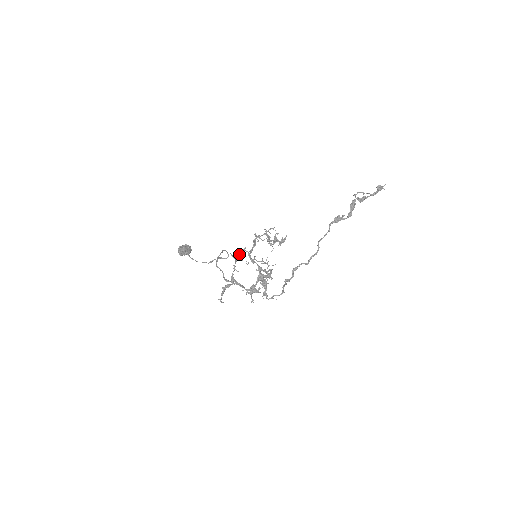
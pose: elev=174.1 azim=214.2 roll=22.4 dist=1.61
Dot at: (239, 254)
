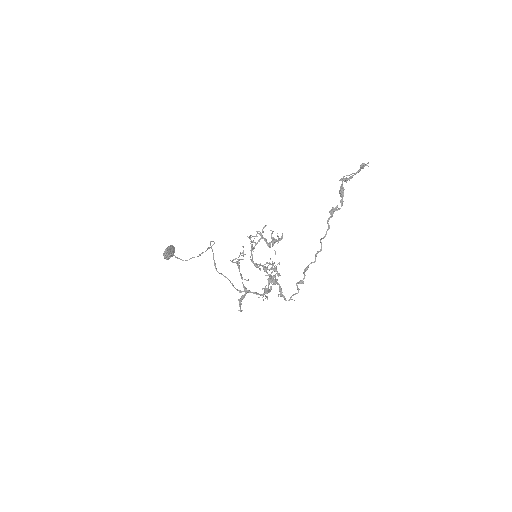
Dot at: (239, 259)
